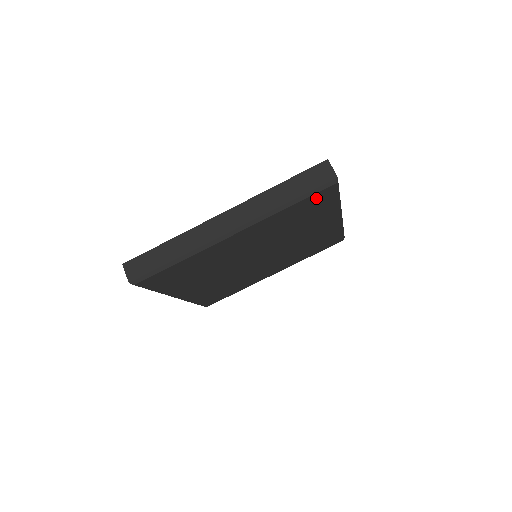
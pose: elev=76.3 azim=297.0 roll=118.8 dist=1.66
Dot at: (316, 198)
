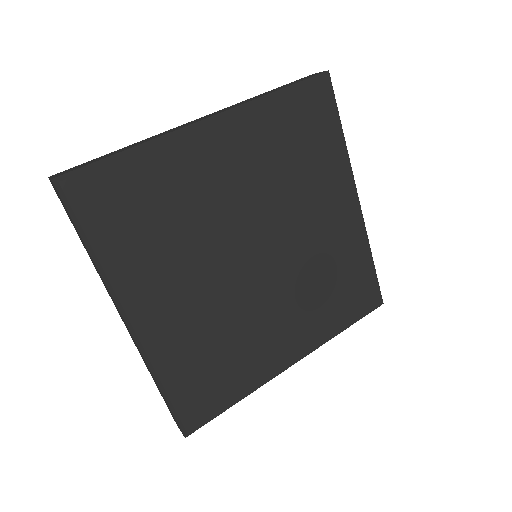
Dot at: (311, 100)
